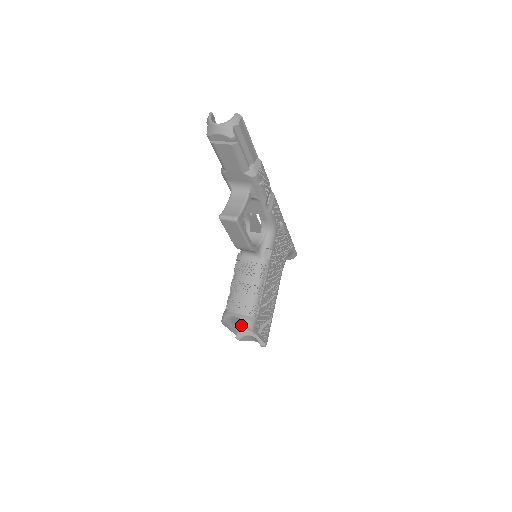
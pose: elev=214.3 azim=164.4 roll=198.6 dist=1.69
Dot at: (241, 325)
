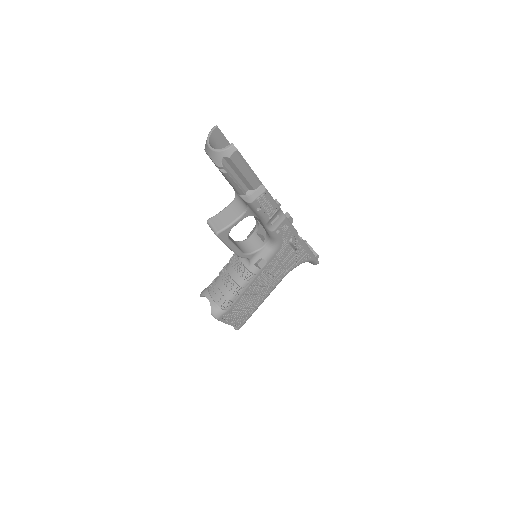
Dot at: occluded
